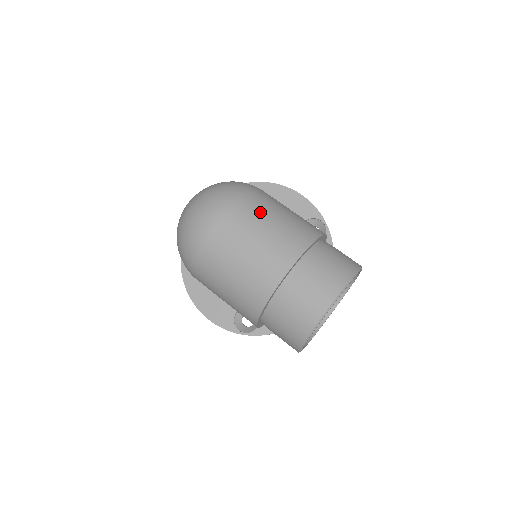
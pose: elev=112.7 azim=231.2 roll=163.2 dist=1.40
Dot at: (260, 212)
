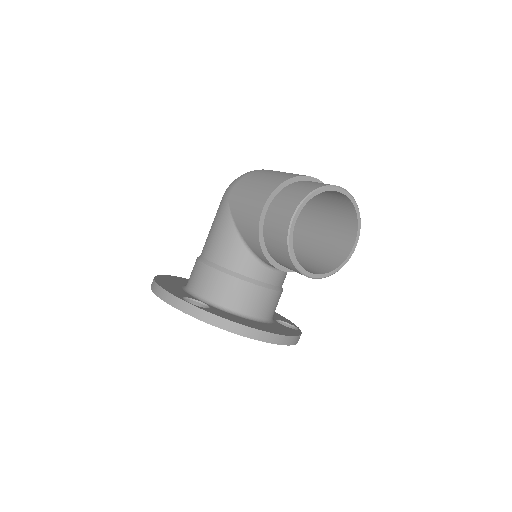
Dot at: occluded
